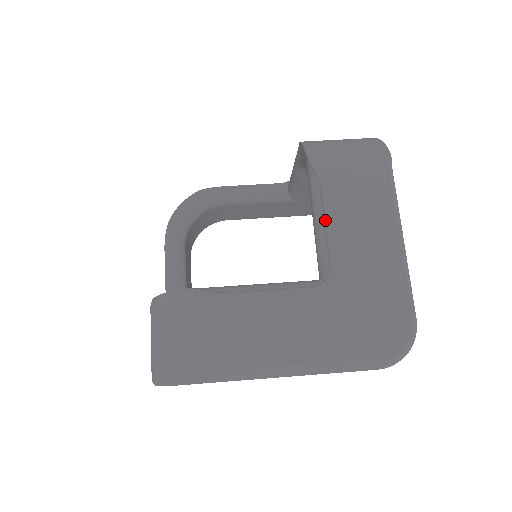
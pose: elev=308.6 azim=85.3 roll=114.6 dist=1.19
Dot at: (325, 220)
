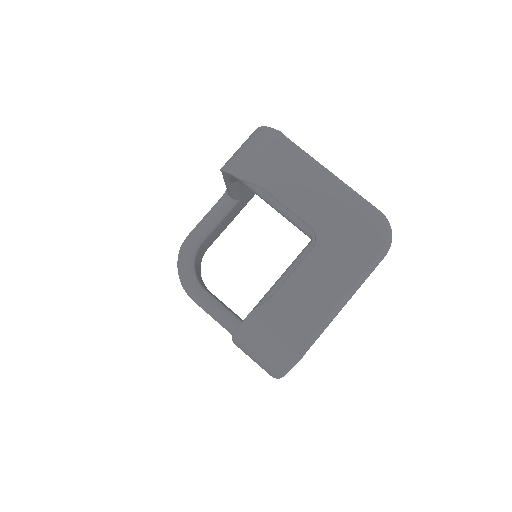
Dot at: (284, 205)
